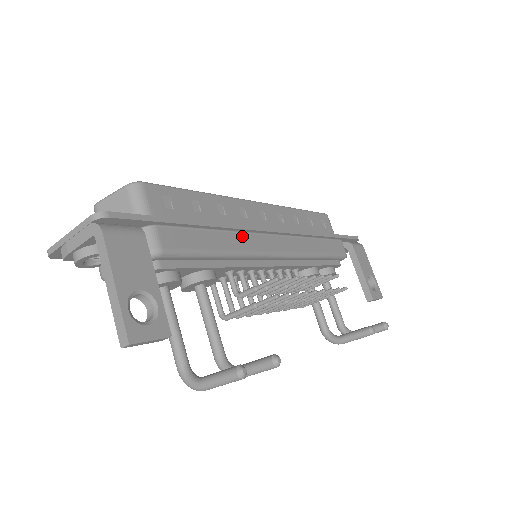
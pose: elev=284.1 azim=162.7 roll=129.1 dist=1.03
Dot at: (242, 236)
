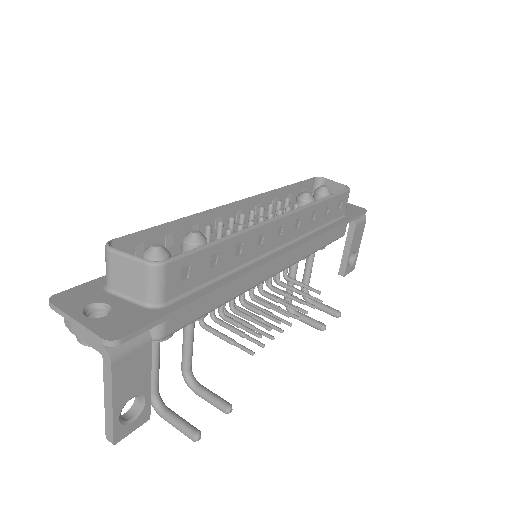
Dot at: occluded
